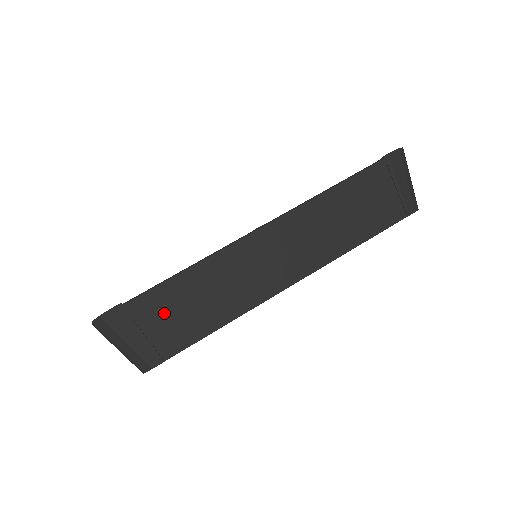
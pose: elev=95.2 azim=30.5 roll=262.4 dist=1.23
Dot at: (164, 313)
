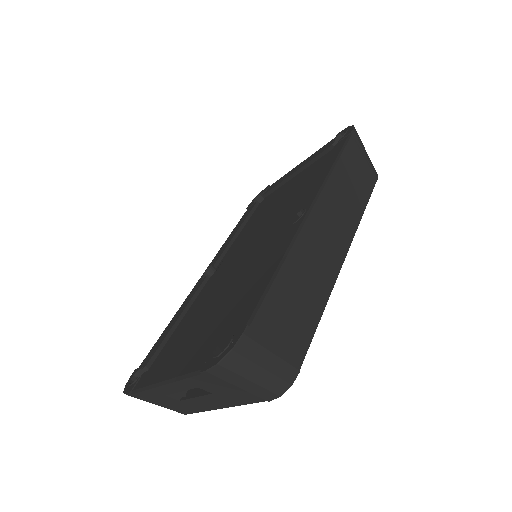
Dot at: (281, 320)
